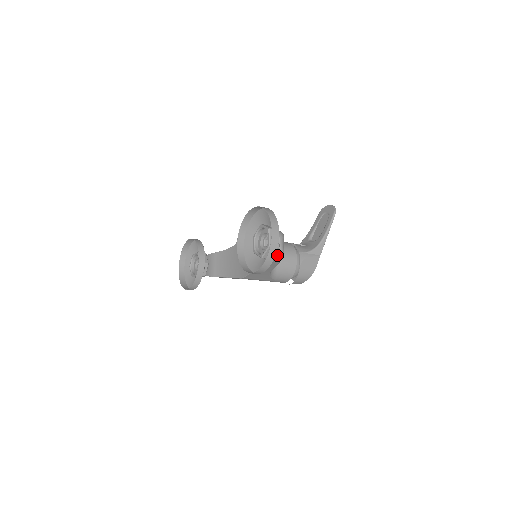
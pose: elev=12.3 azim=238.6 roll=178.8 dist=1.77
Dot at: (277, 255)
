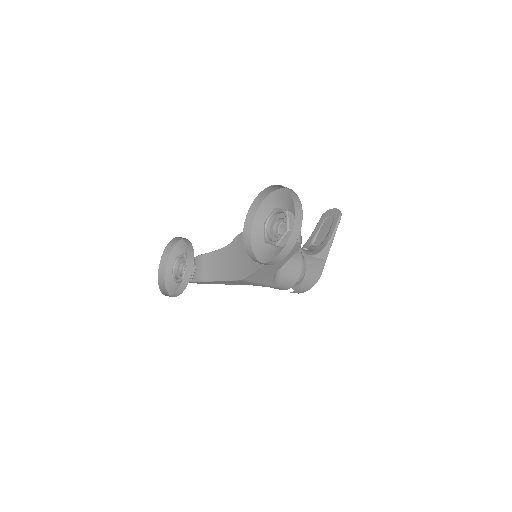
Dot at: occluded
